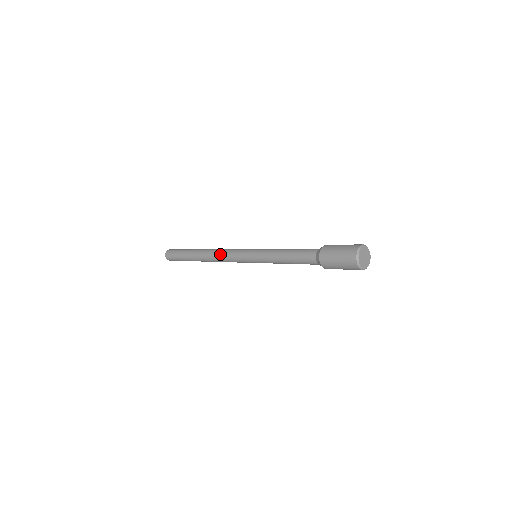
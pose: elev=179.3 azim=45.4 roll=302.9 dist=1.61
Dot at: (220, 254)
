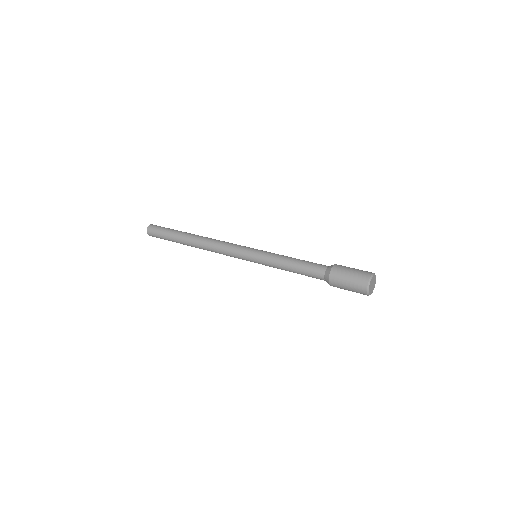
Dot at: (216, 246)
